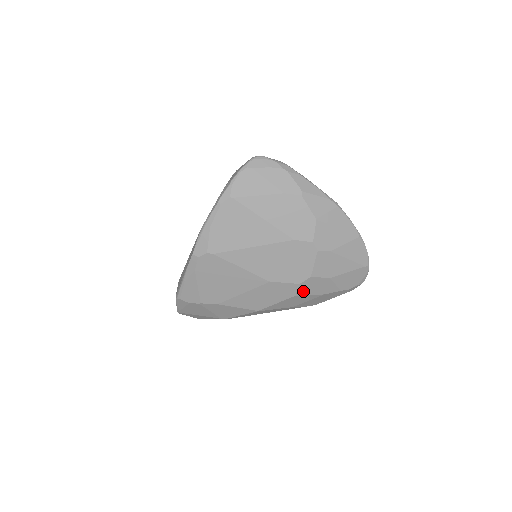
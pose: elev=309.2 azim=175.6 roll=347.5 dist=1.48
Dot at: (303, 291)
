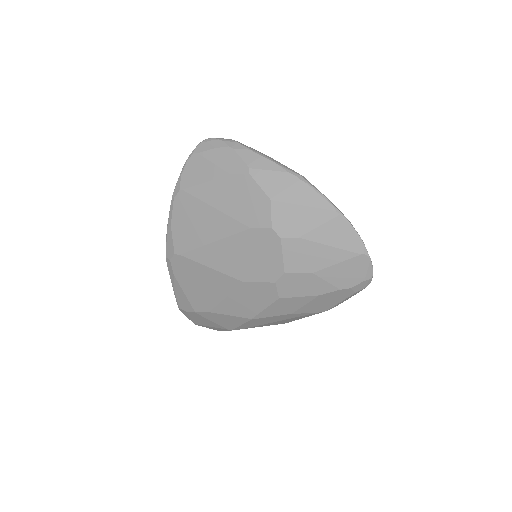
Dot at: (286, 292)
